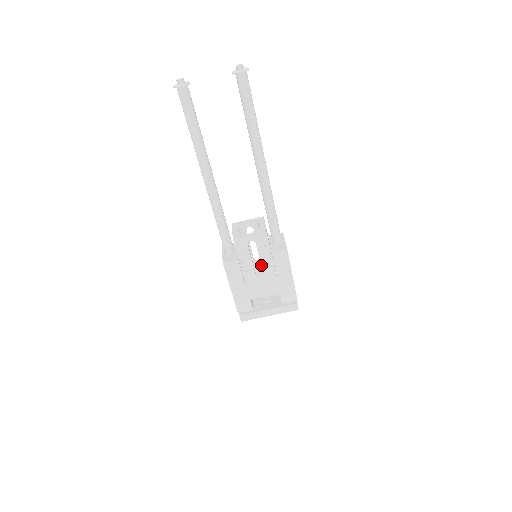
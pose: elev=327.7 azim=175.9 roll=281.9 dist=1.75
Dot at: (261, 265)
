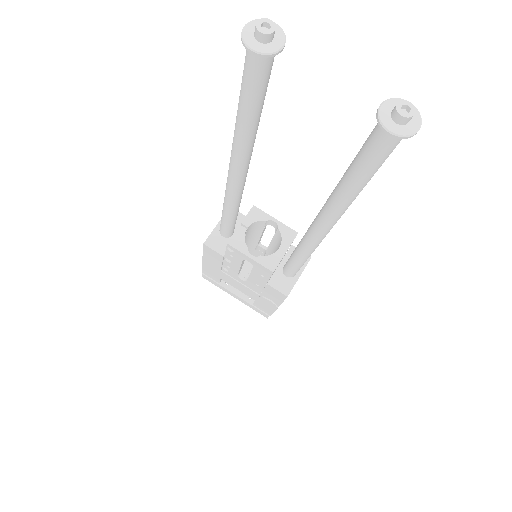
Dot at: (249, 277)
